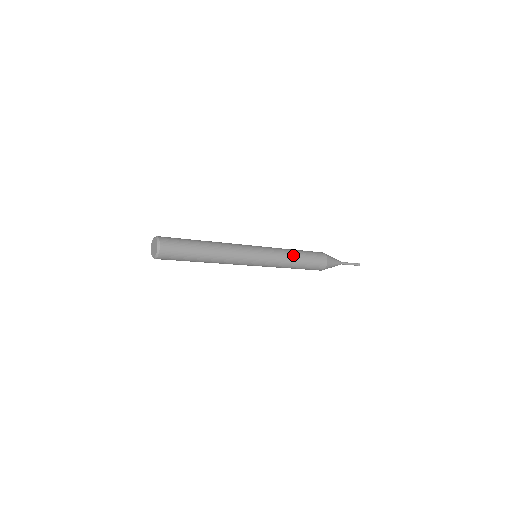
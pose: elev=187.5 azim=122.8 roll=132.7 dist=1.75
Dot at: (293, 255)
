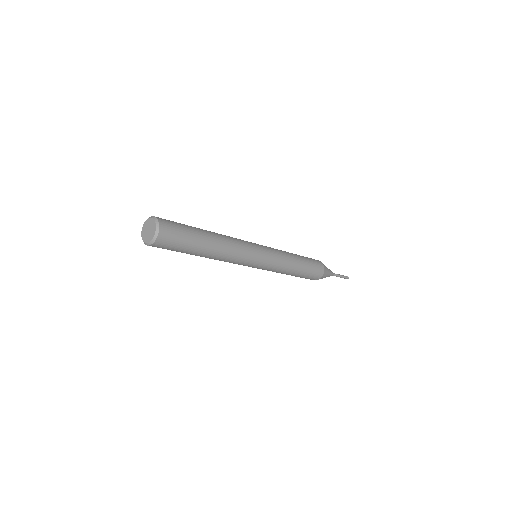
Dot at: (293, 268)
